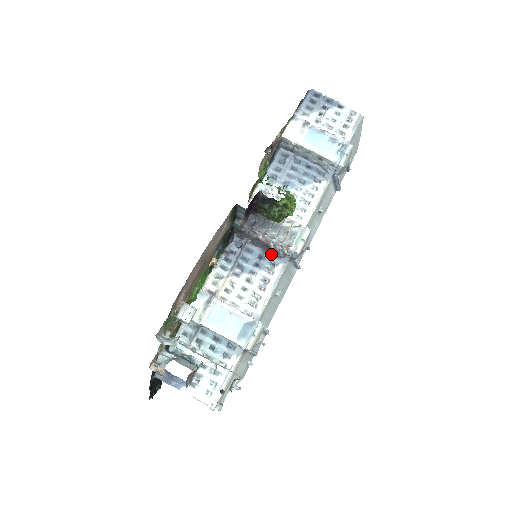
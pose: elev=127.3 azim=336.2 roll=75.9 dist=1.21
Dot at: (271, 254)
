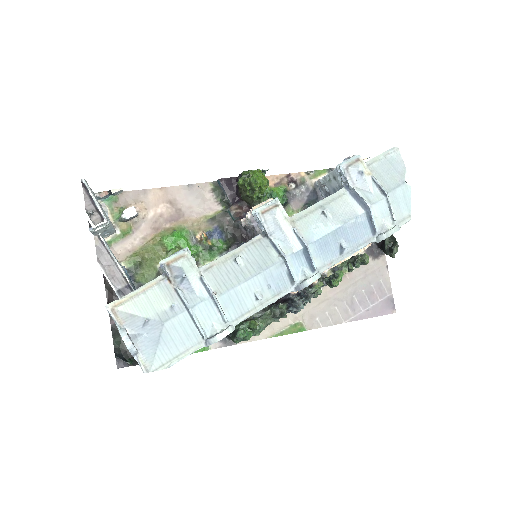
Dot at: occluded
